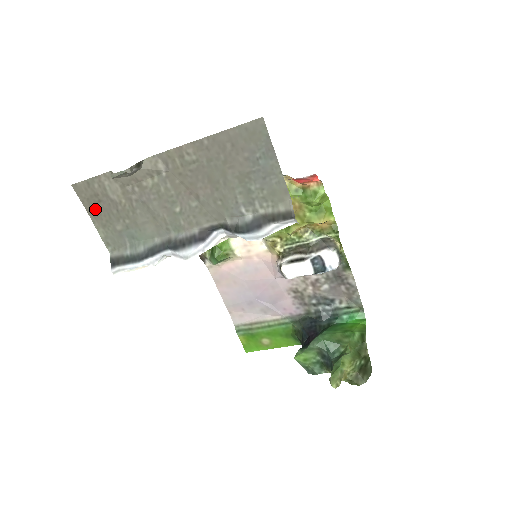
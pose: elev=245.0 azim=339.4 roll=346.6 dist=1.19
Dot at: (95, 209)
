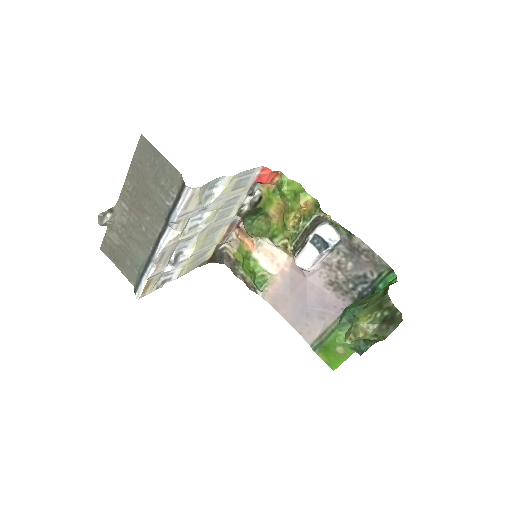
Dot at: (115, 258)
